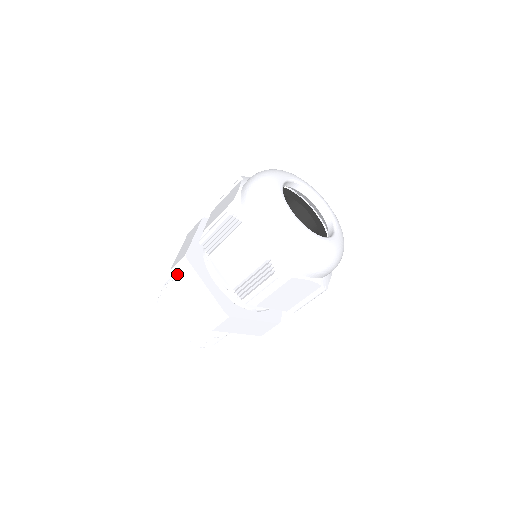
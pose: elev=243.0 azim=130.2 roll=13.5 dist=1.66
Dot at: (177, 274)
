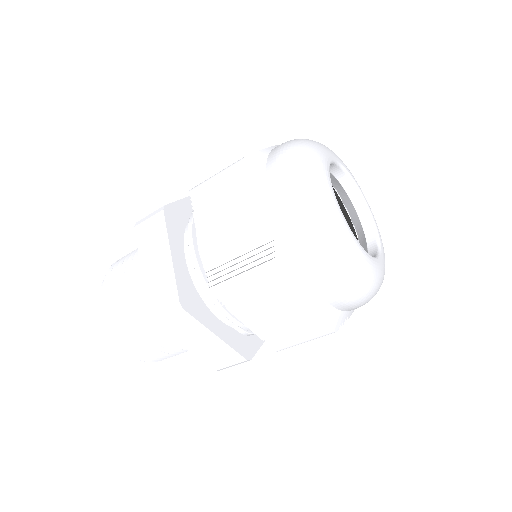
Dot at: (164, 324)
